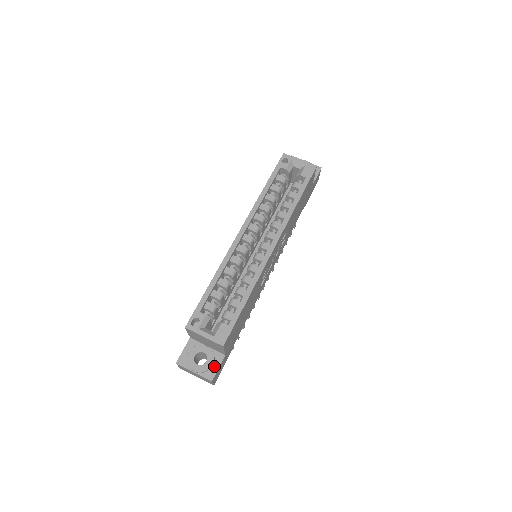
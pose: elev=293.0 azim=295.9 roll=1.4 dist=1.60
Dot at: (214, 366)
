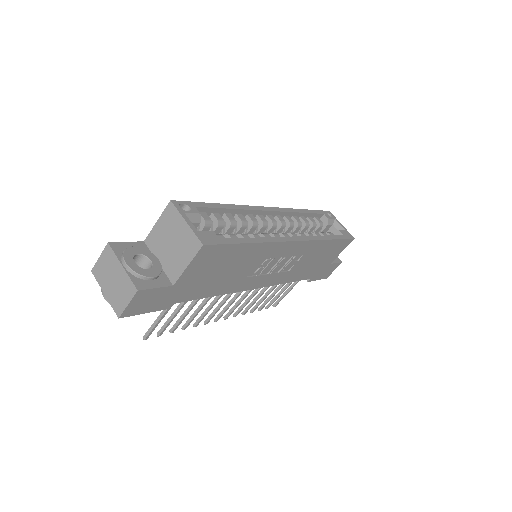
Dot at: (152, 282)
